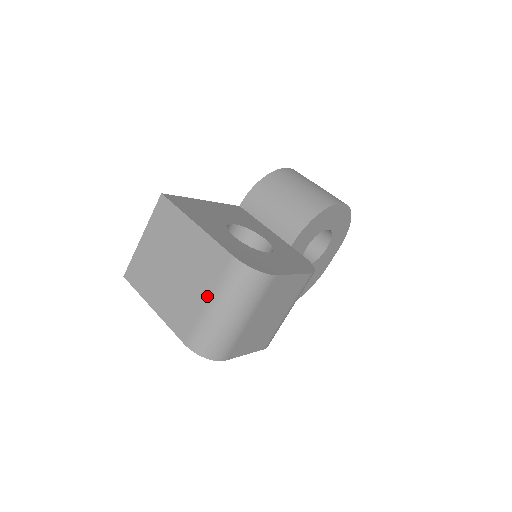
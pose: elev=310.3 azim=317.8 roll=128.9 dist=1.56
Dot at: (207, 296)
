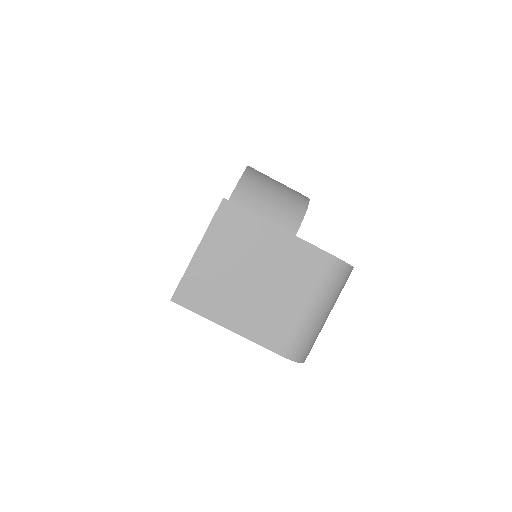
Dot at: (305, 299)
